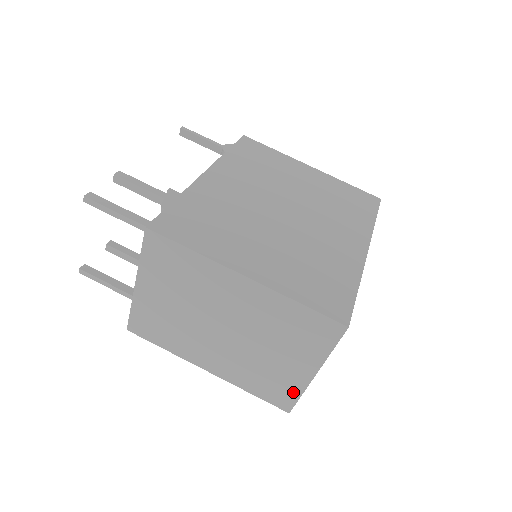
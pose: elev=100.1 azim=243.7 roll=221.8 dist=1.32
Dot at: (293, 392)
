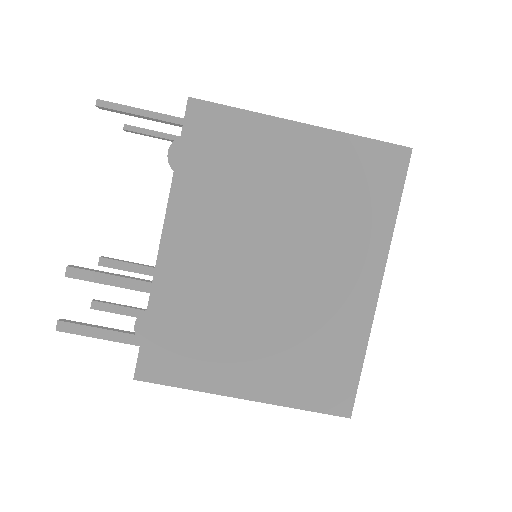
Dot at: occluded
